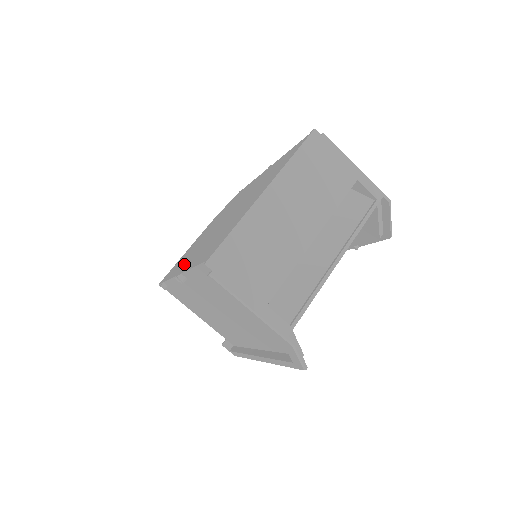
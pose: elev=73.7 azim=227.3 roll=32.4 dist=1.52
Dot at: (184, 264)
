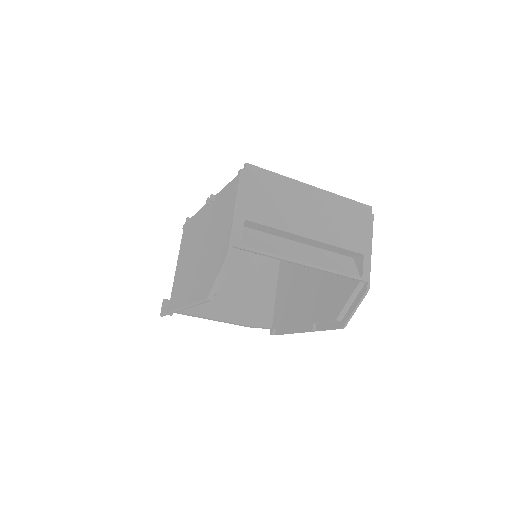
Dot at: occluded
